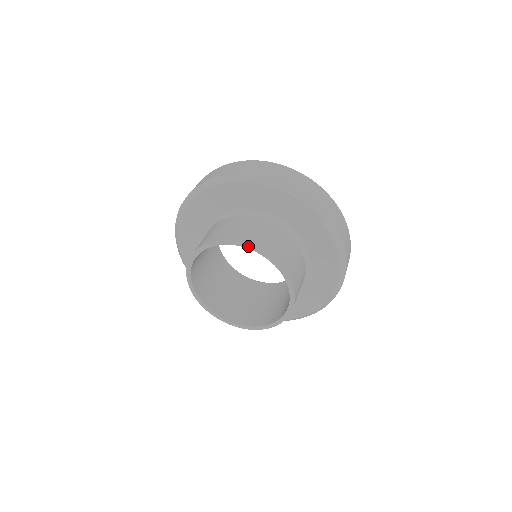
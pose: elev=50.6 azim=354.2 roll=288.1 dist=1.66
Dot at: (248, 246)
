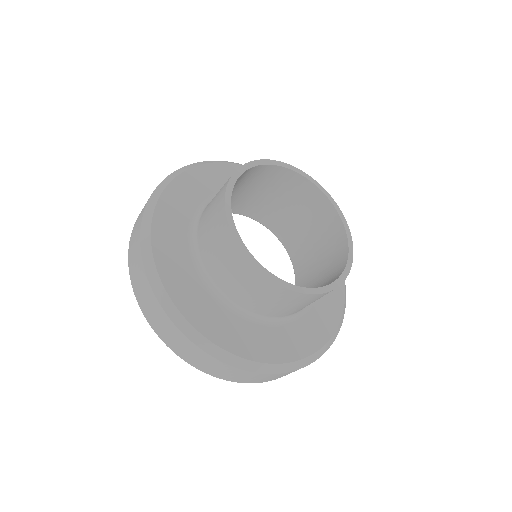
Dot at: (252, 164)
